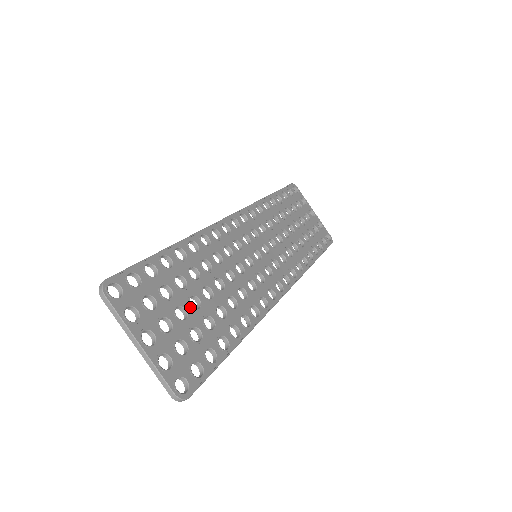
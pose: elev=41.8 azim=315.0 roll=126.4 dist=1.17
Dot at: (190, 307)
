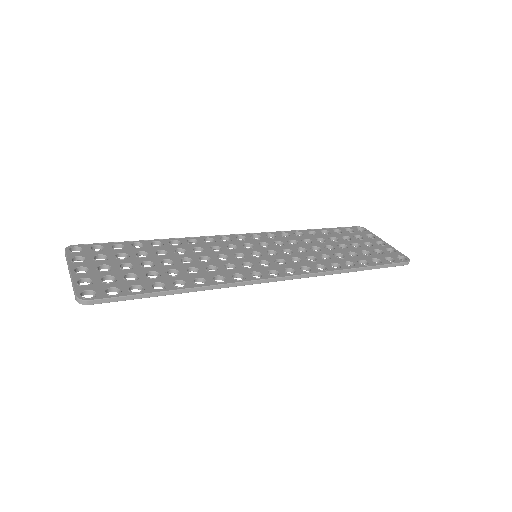
Dot at: (139, 265)
